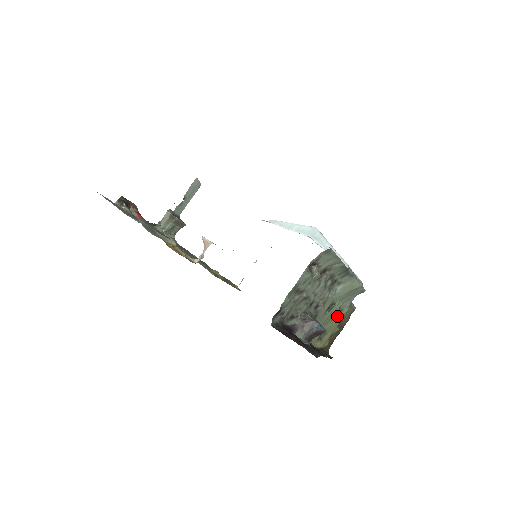
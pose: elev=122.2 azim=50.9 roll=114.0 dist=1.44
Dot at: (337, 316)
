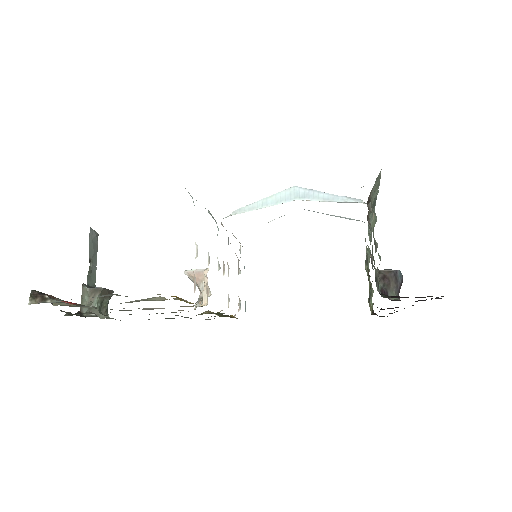
Dot at: (365, 269)
